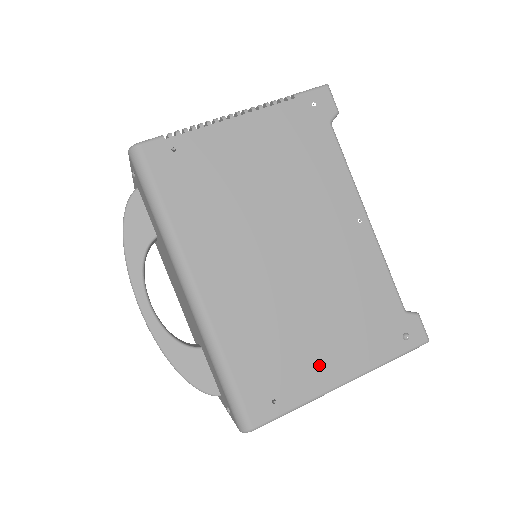
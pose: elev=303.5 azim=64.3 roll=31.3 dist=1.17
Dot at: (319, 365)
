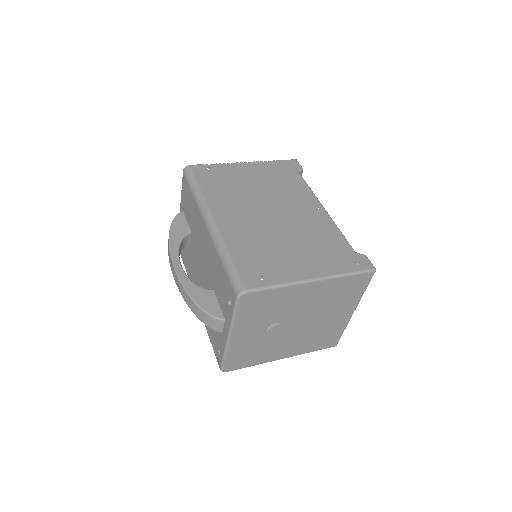
Dot at: (294, 267)
